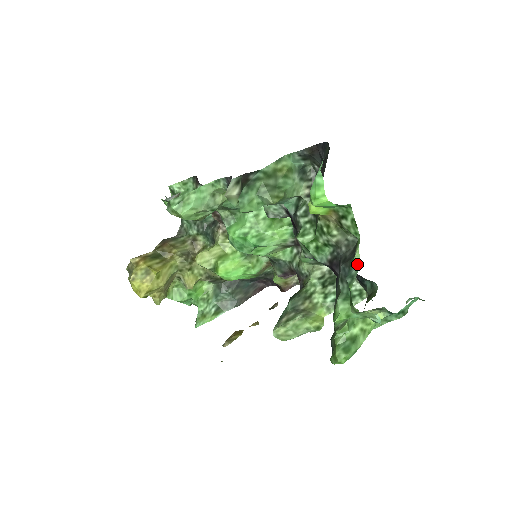
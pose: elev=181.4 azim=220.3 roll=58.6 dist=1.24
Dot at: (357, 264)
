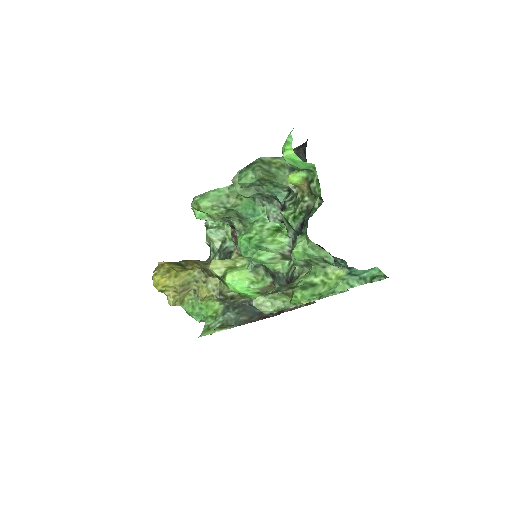
Dot at: (316, 209)
